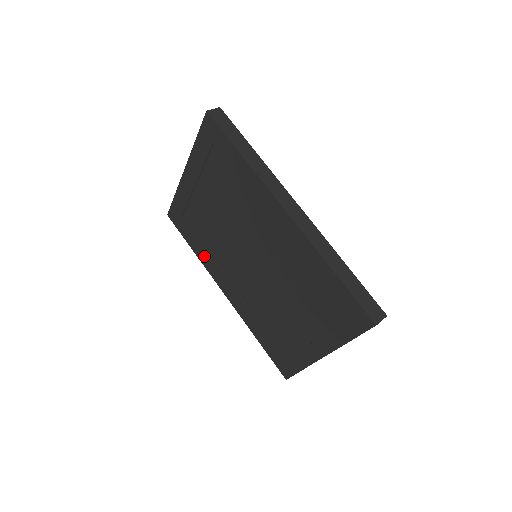
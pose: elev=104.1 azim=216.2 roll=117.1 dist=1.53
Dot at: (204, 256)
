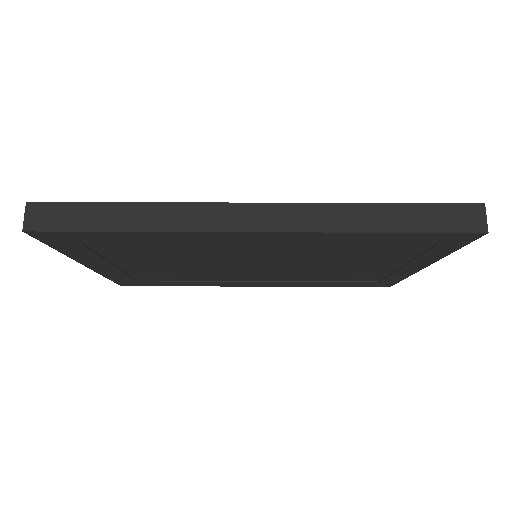
Dot at: (200, 284)
